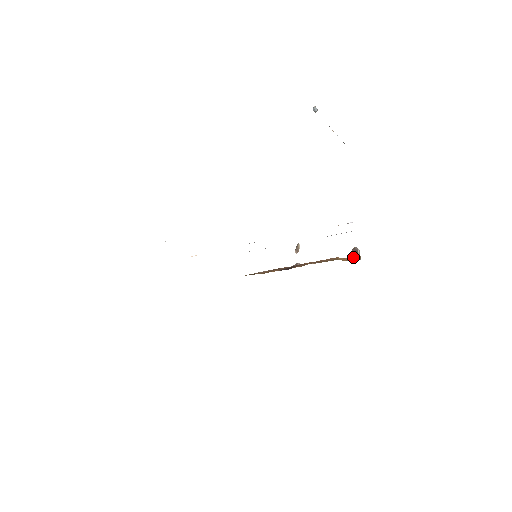
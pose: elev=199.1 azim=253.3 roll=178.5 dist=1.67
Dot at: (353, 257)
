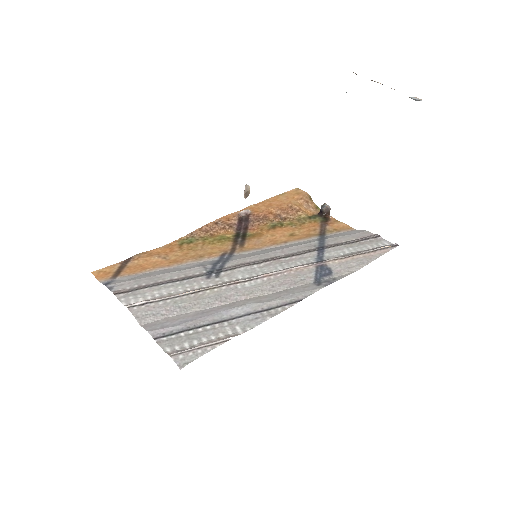
Dot at: (306, 200)
